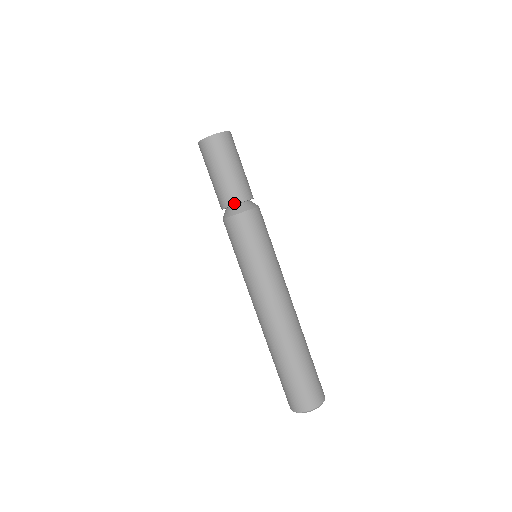
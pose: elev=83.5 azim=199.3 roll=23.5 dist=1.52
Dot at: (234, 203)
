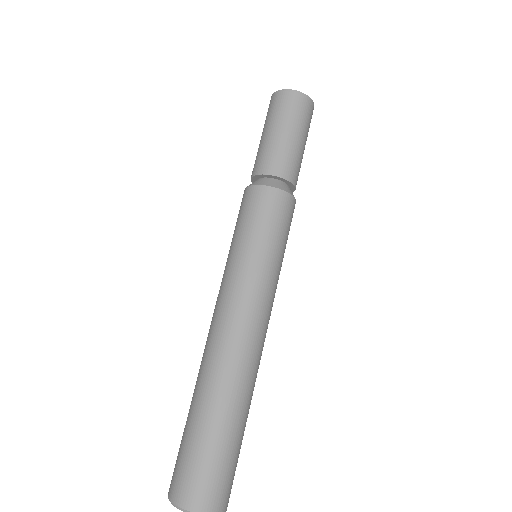
Dot at: (256, 173)
